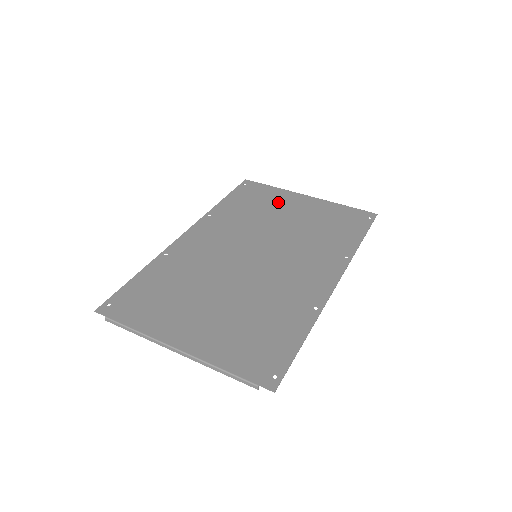
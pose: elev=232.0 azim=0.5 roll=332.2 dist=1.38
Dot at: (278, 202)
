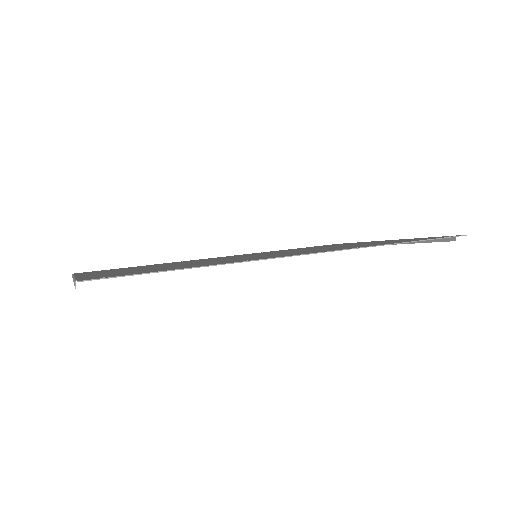
Dot at: (346, 244)
